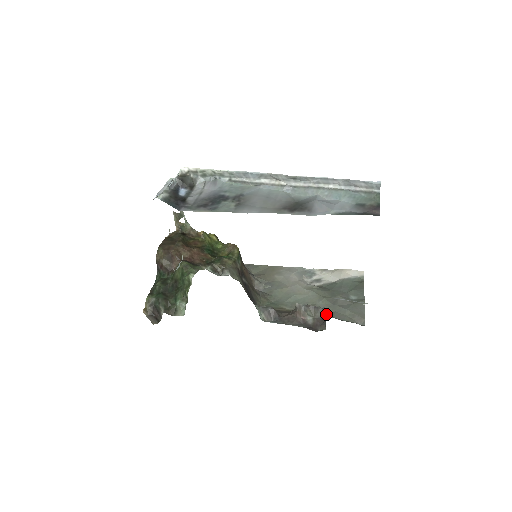
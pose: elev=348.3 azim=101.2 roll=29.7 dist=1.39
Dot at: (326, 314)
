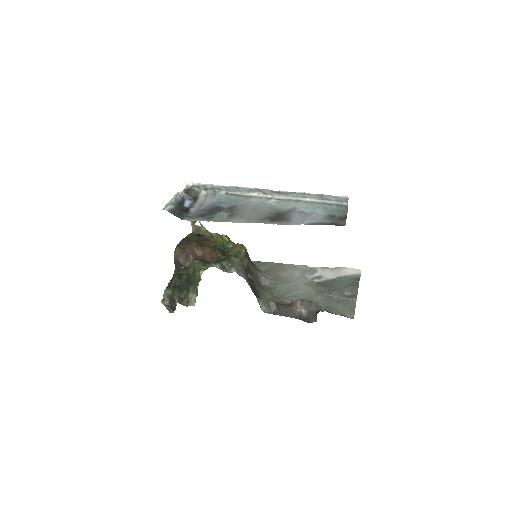
Dot at: (319, 308)
